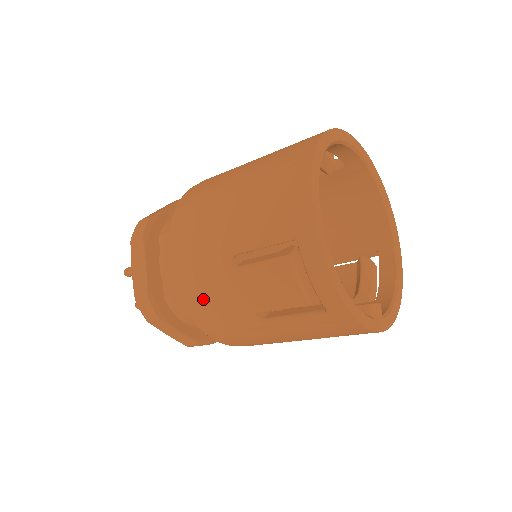
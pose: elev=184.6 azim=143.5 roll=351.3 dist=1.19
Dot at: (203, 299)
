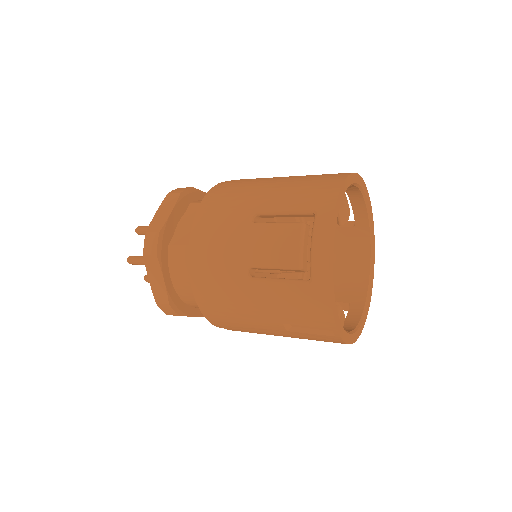
Dot at: (211, 242)
